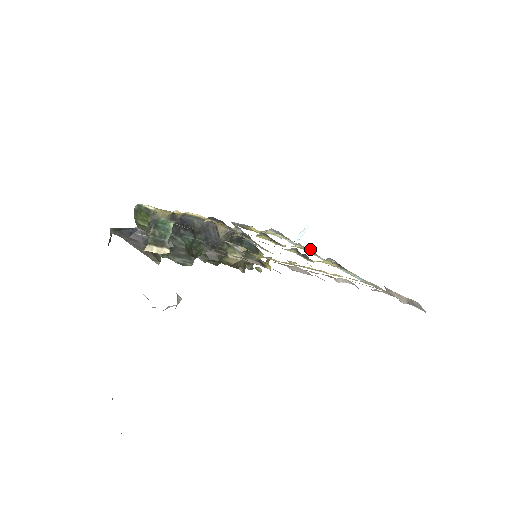
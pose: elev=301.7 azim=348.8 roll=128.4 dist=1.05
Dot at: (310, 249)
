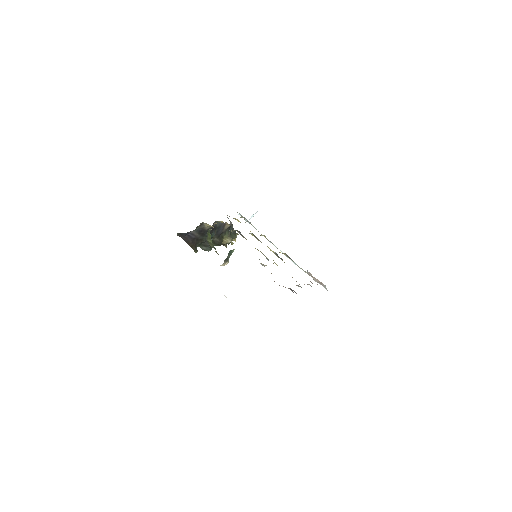
Dot at: occluded
